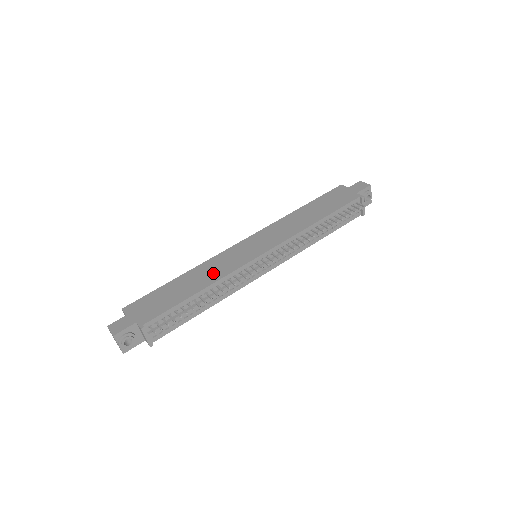
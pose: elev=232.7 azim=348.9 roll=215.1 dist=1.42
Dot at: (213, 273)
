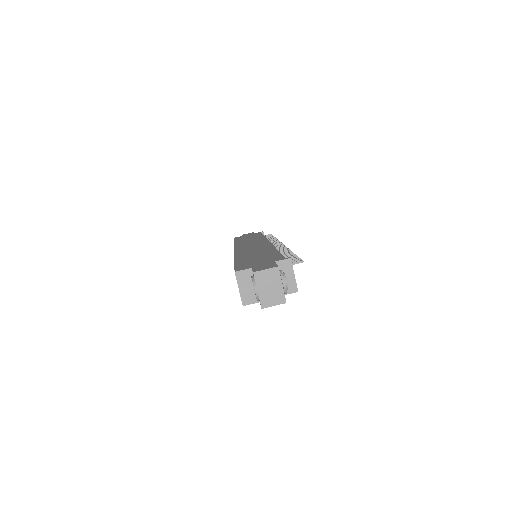
Dot at: (260, 249)
